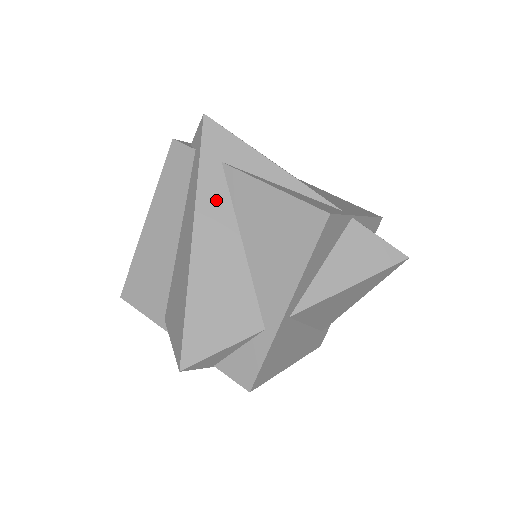
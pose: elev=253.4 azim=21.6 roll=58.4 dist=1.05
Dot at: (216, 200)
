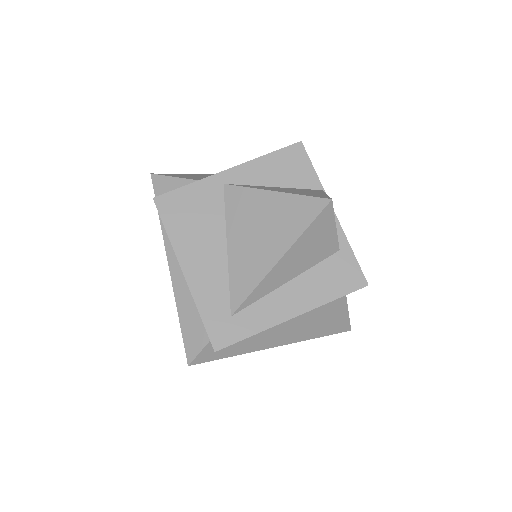
Dot at: occluded
